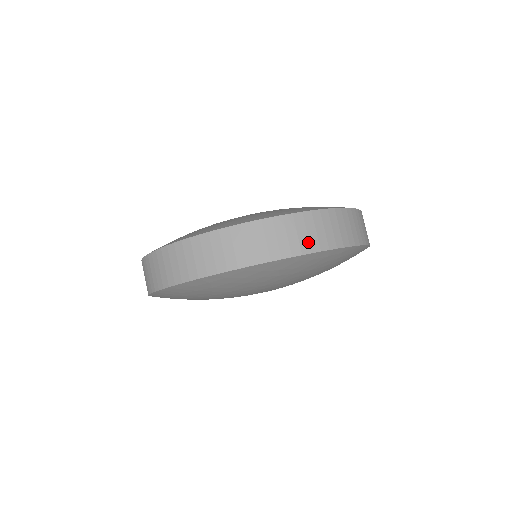
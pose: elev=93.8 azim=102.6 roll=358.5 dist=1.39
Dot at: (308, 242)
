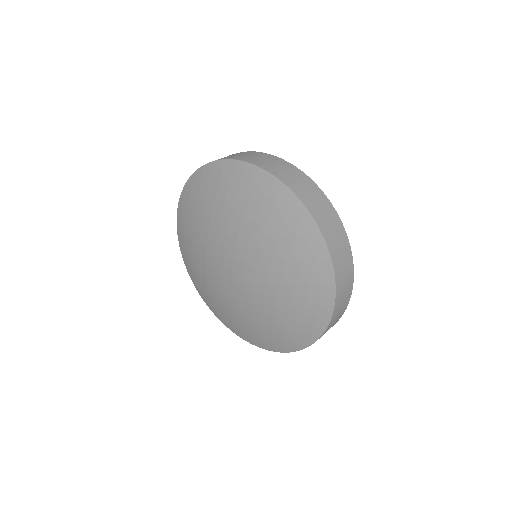
Dot at: (299, 189)
